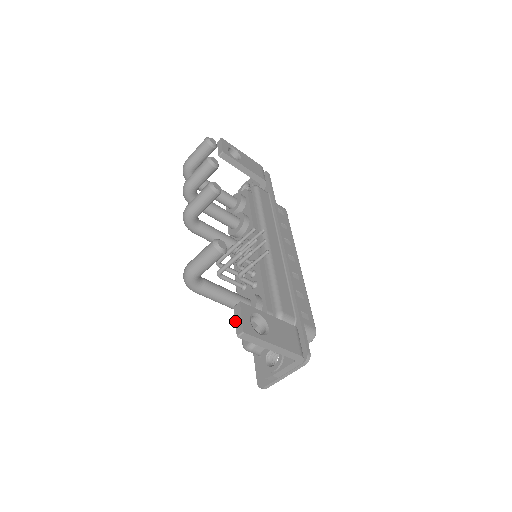
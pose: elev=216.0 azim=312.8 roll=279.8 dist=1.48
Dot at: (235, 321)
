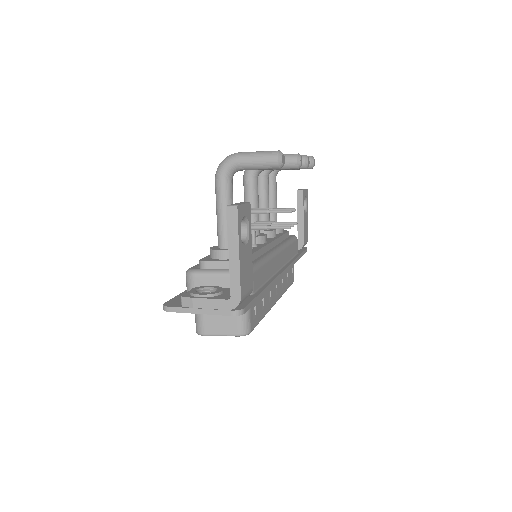
Dot at: occluded
